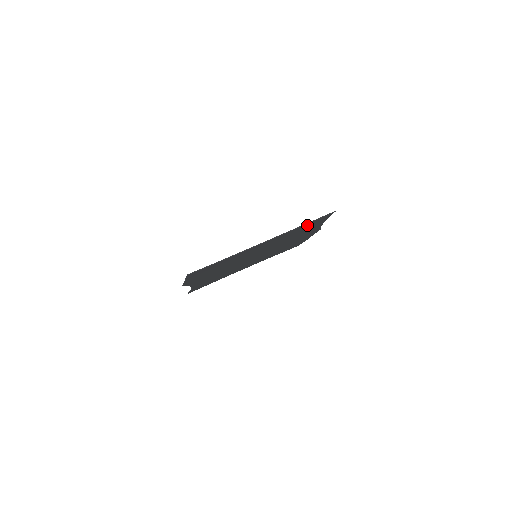
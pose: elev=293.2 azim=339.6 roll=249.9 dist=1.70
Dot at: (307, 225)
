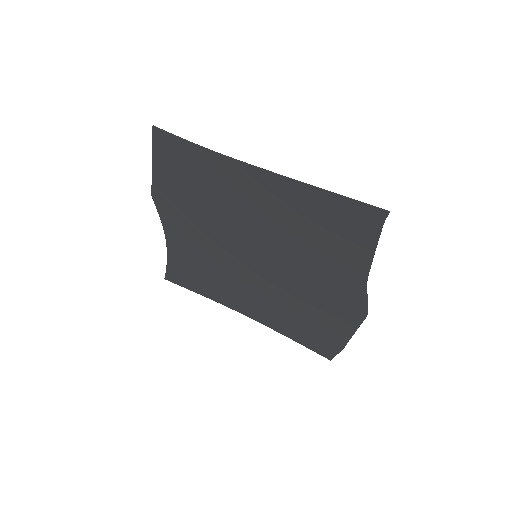
Dot at: (337, 210)
